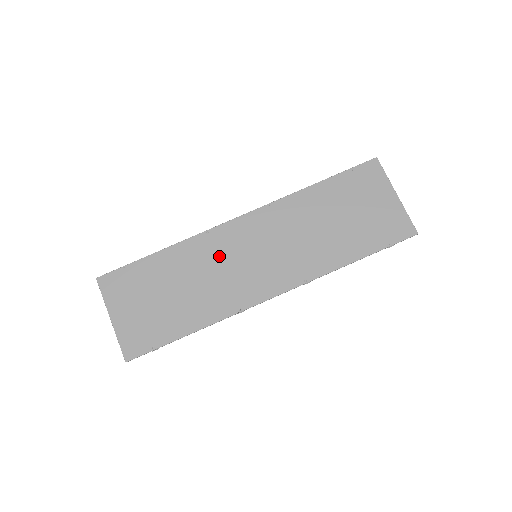
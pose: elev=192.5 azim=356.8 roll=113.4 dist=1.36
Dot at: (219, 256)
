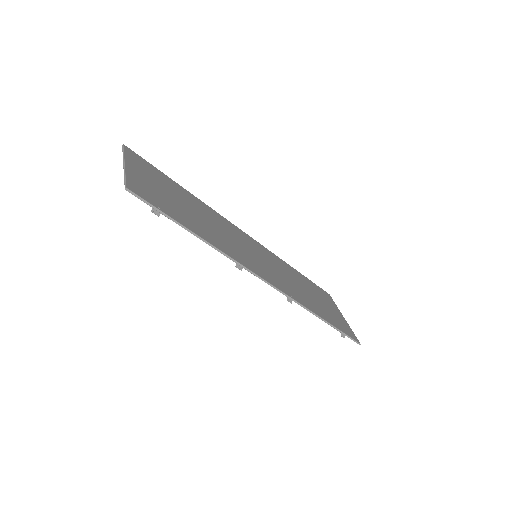
Dot at: (229, 231)
